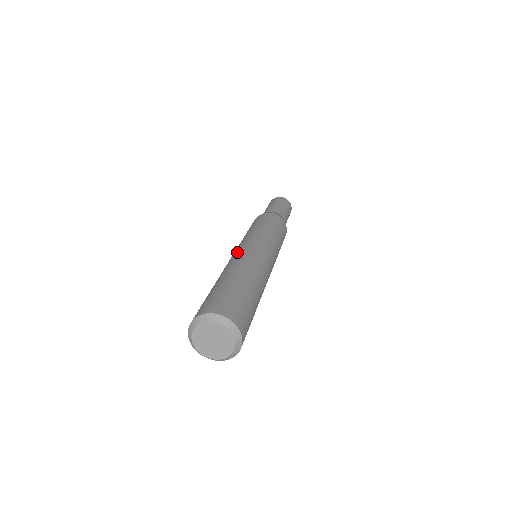
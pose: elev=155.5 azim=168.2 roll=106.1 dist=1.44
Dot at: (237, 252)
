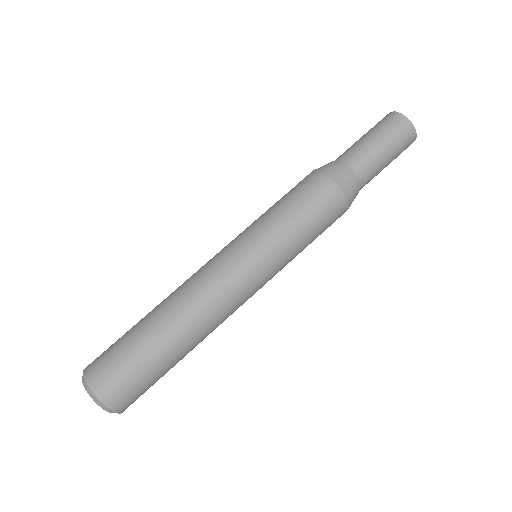
Dot at: (214, 273)
